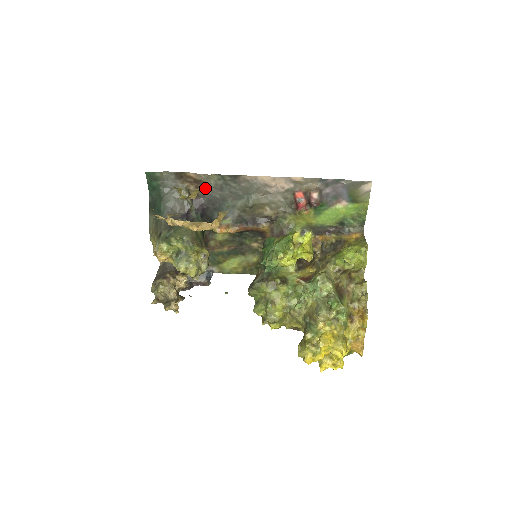
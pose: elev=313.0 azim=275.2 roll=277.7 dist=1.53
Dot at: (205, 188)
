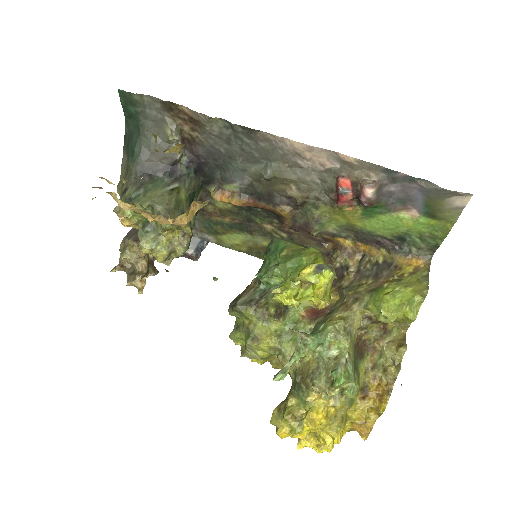
Dot at: (205, 134)
